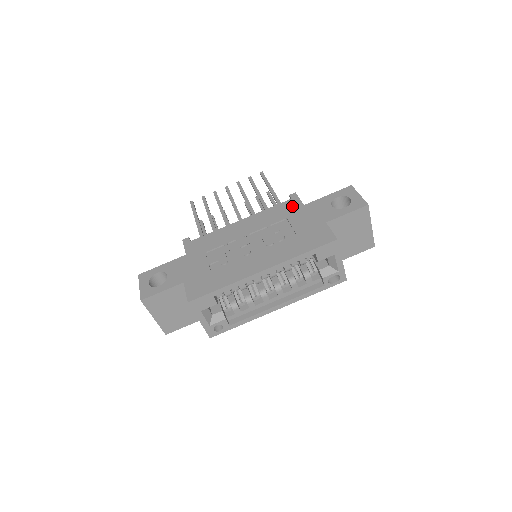
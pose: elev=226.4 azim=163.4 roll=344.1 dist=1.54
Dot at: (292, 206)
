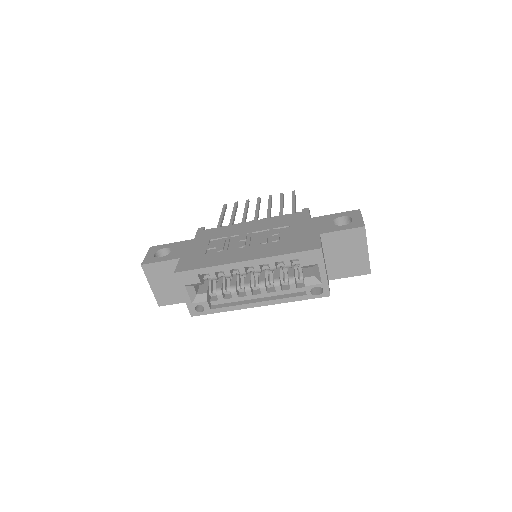
Dot at: (299, 217)
